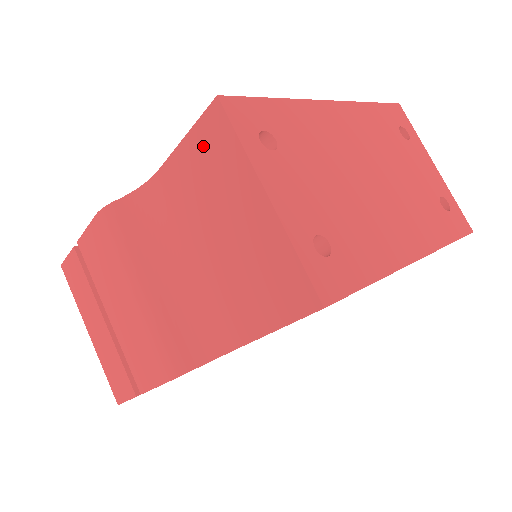
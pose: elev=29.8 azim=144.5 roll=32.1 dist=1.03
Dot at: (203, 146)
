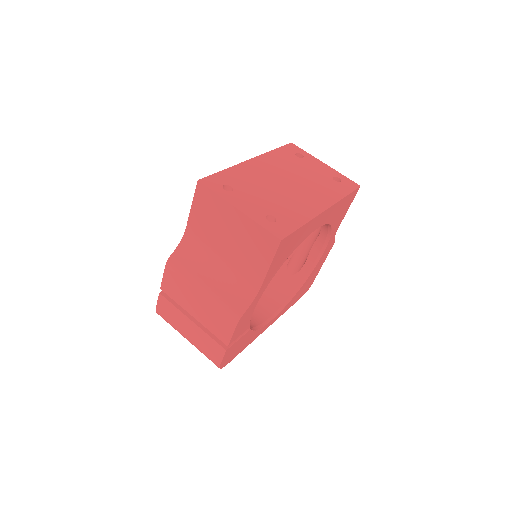
Dot at: (201, 204)
